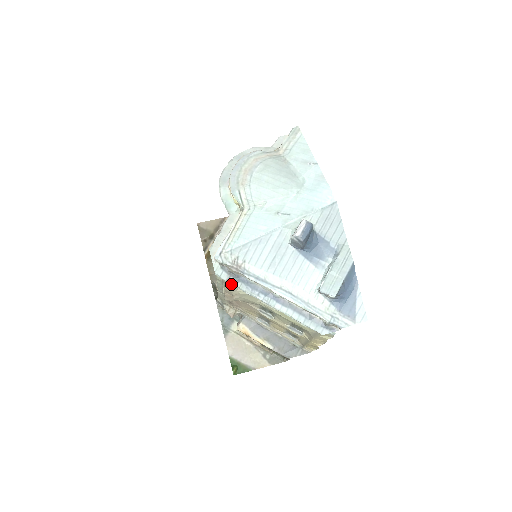
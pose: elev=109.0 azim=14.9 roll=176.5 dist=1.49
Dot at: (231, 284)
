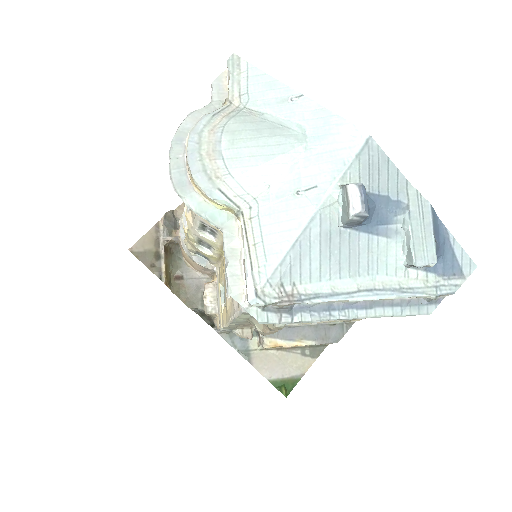
Dot at: occluded
